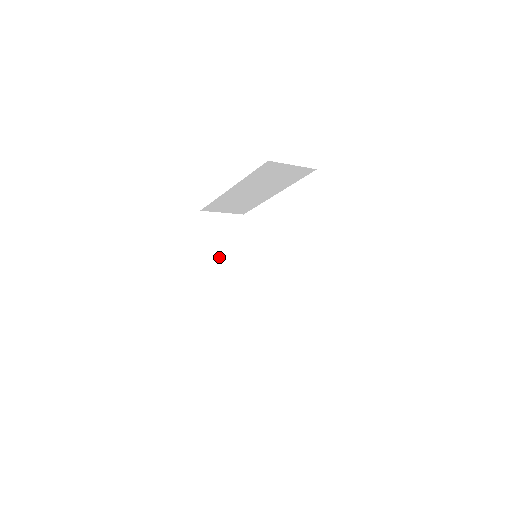
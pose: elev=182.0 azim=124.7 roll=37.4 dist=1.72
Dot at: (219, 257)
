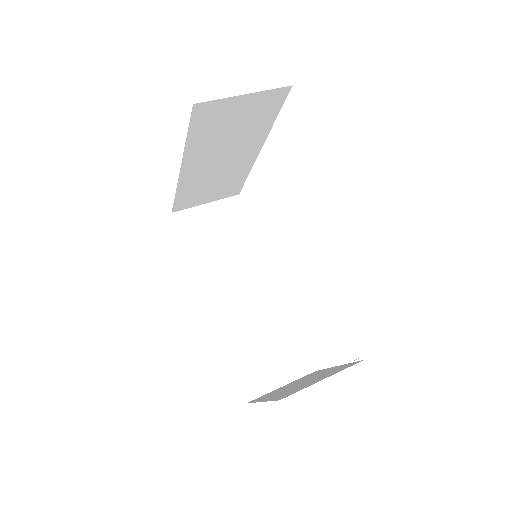
Dot at: (218, 268)
